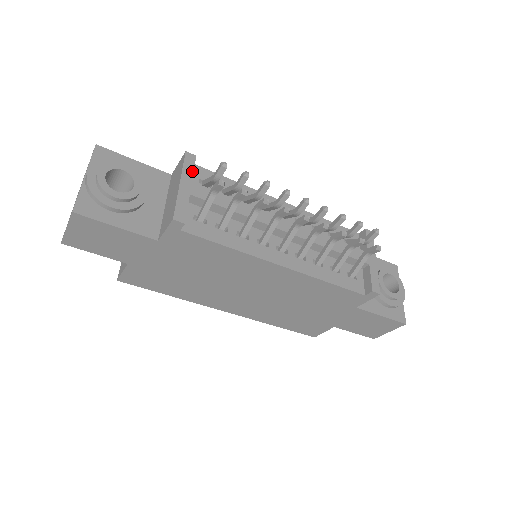
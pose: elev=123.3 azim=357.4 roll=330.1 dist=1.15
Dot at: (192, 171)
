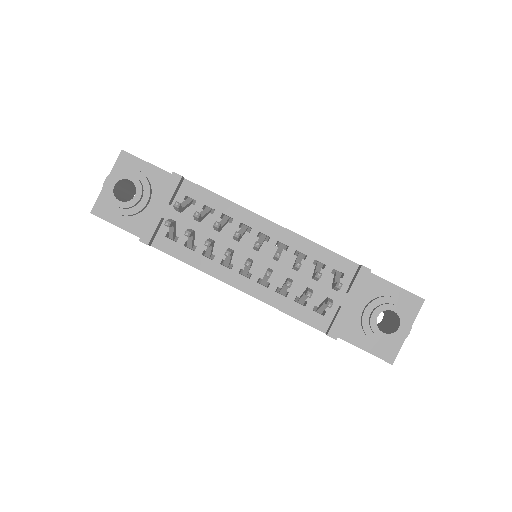
Dot at: (172, 193)
